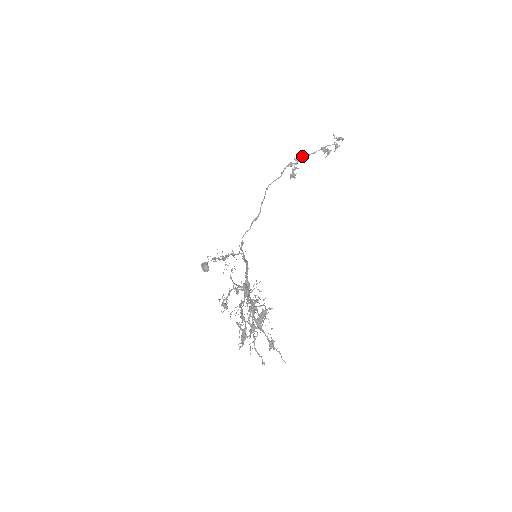
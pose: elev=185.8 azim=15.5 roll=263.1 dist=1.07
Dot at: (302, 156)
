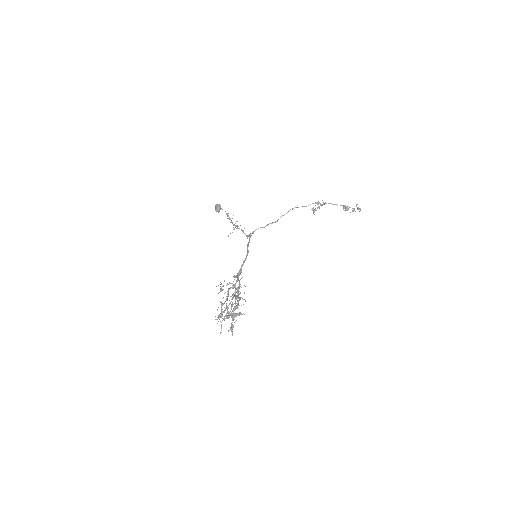
Dot at: occluded
